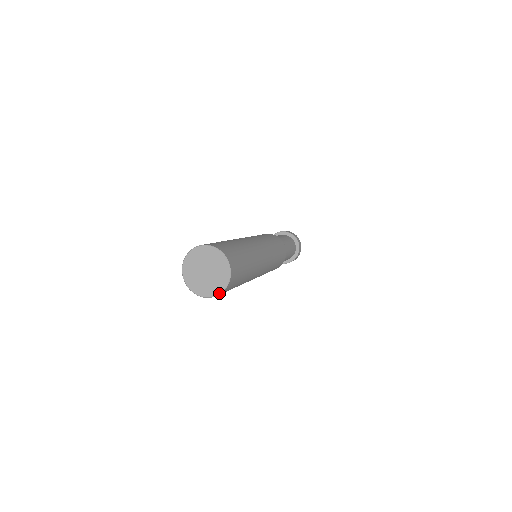
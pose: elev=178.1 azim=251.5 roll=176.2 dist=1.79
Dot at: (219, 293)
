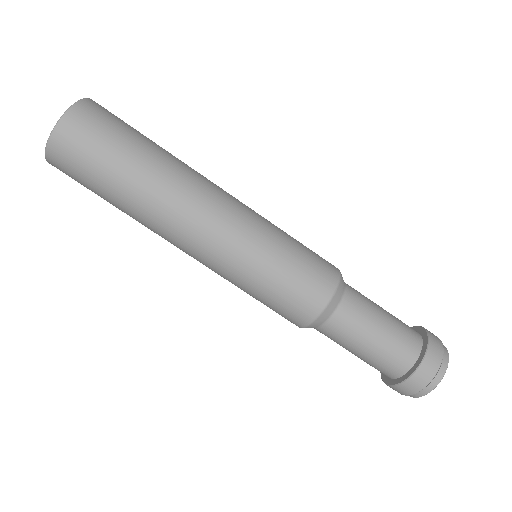
Dot at: (49, 139)
